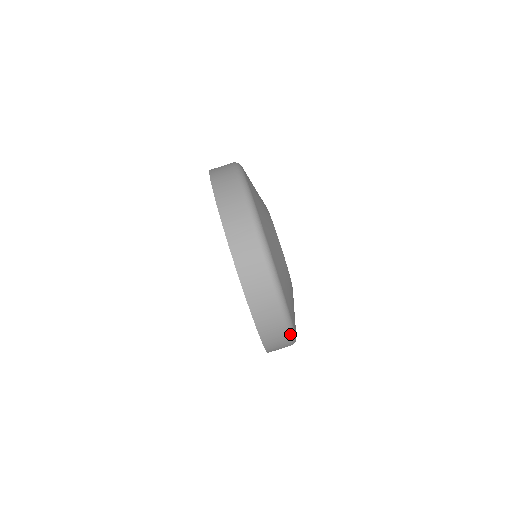
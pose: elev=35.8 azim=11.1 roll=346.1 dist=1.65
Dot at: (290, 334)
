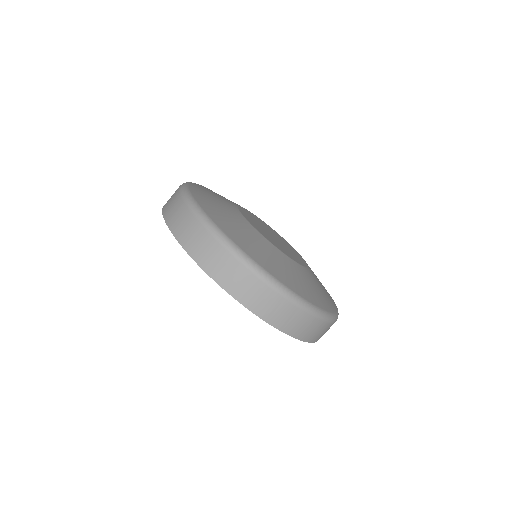
Dot at: (302, 307)
